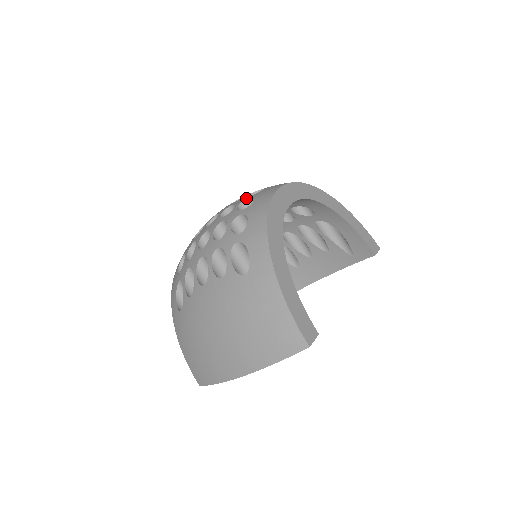
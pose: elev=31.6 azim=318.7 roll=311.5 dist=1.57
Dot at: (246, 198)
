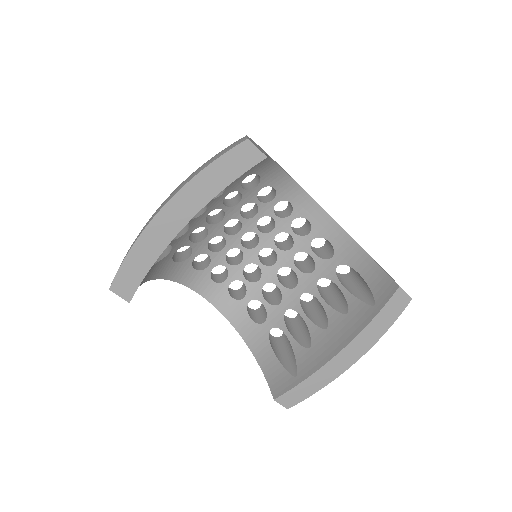
Dot at: occluded
